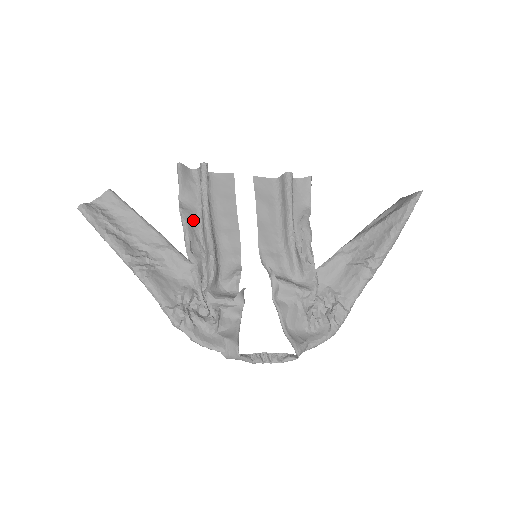
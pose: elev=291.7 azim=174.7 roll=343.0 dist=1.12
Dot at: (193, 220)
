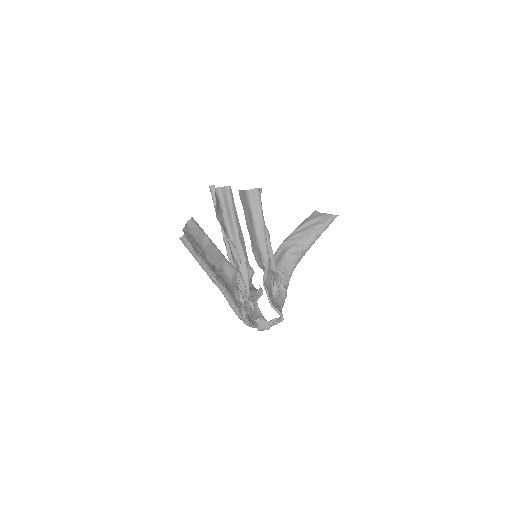
Dot at: (226, 233)
